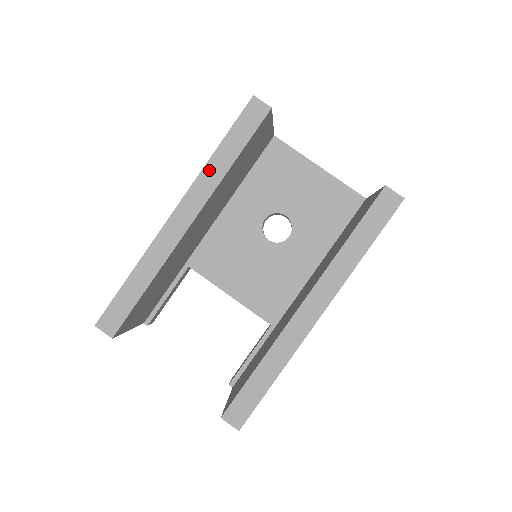
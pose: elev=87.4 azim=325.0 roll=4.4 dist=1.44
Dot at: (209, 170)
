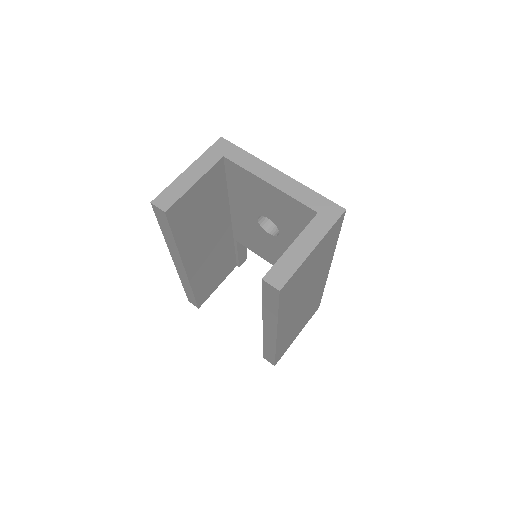
Dot at: (169, 244)
